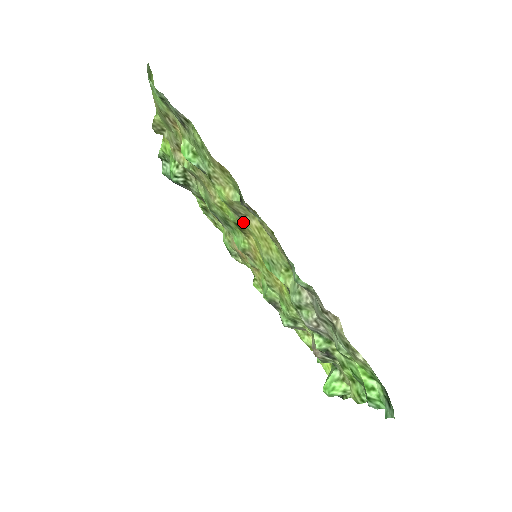
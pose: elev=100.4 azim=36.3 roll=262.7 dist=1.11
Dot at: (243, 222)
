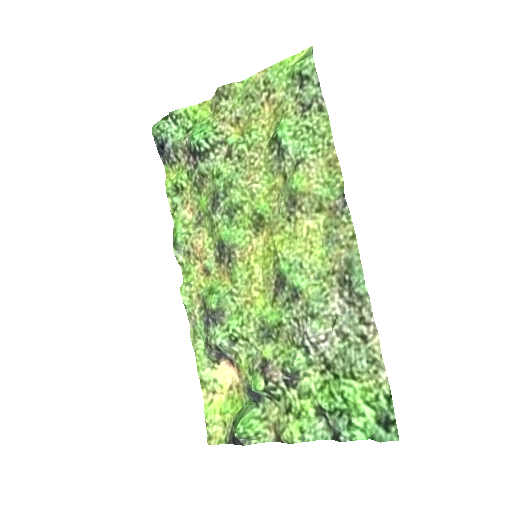
Dot at: (286, 217)
